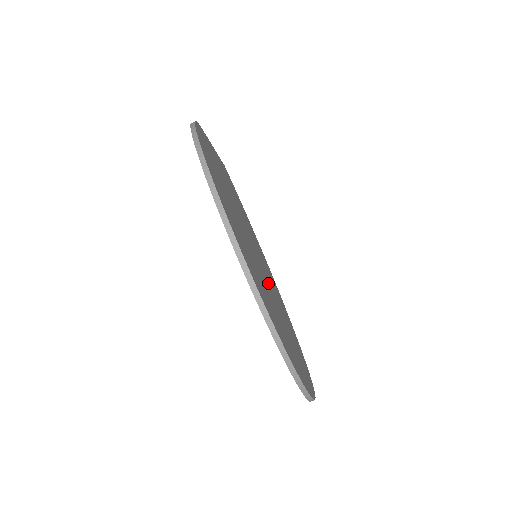
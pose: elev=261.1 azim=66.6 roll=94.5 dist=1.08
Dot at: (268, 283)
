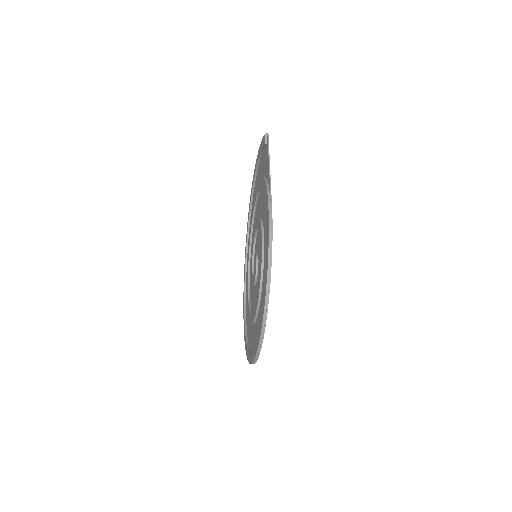
Dot at: occluded
